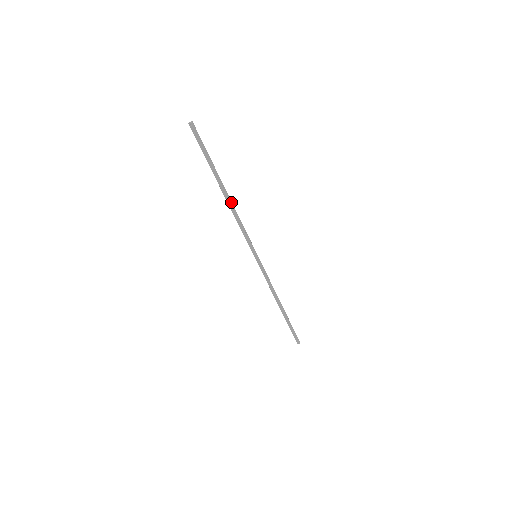
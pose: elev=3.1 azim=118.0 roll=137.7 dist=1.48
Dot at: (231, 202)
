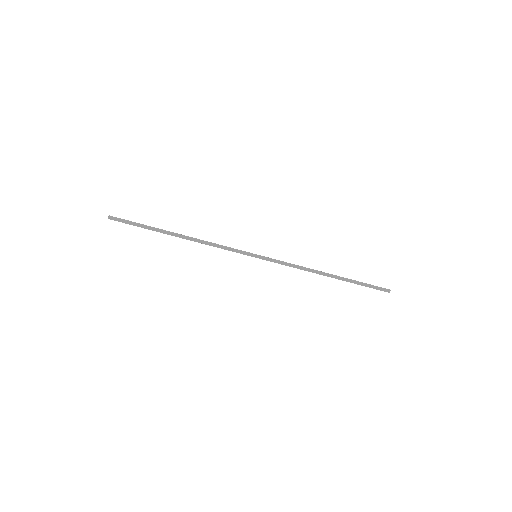
Dot at: (190, 238)
